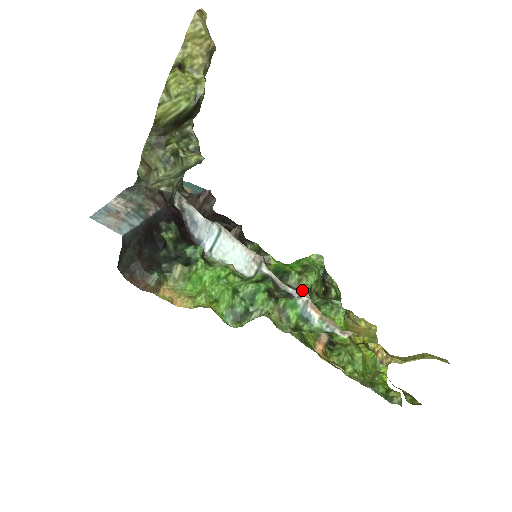
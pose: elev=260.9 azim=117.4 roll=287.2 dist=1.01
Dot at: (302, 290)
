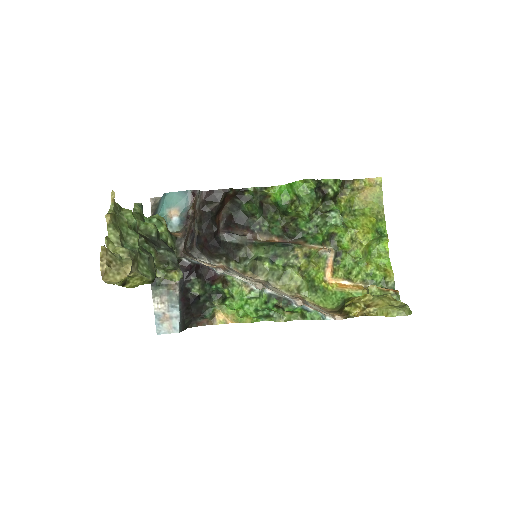
Dot at: (303, 219)
